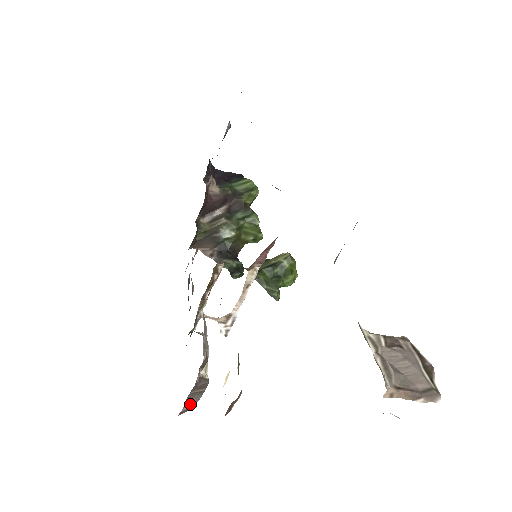
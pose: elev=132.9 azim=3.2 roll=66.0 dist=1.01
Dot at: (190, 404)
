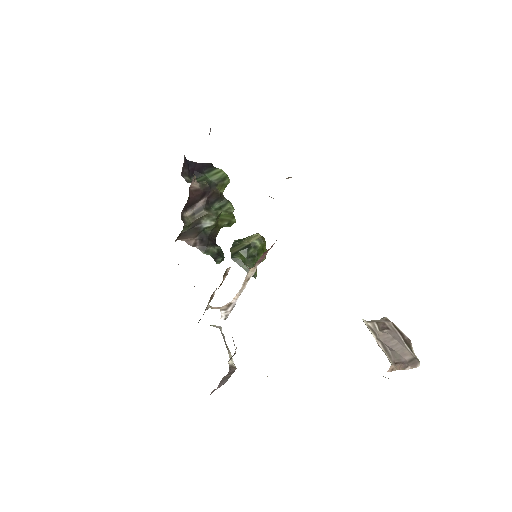
Dot at: occluded
